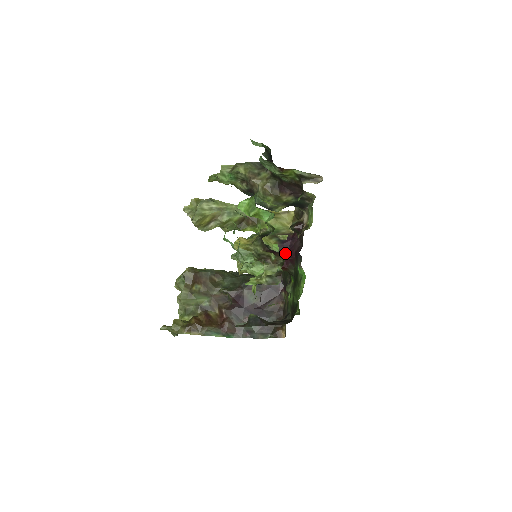
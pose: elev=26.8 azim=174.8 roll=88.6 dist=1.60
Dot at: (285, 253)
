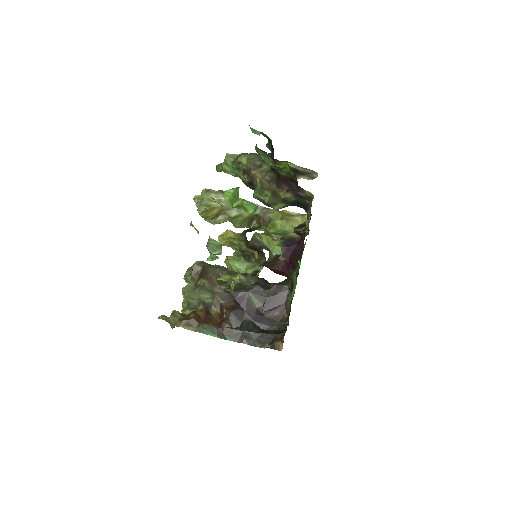
Dot at: (287, 257)
